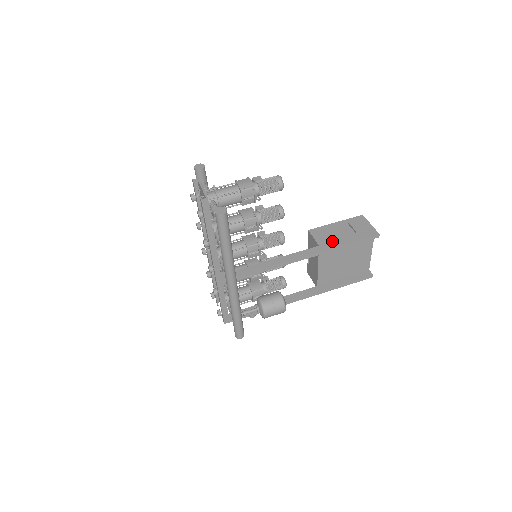
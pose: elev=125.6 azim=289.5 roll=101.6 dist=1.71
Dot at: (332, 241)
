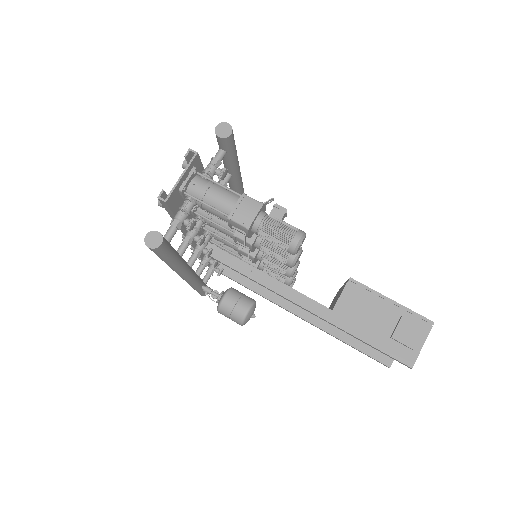
Dot at: (352, 320)
